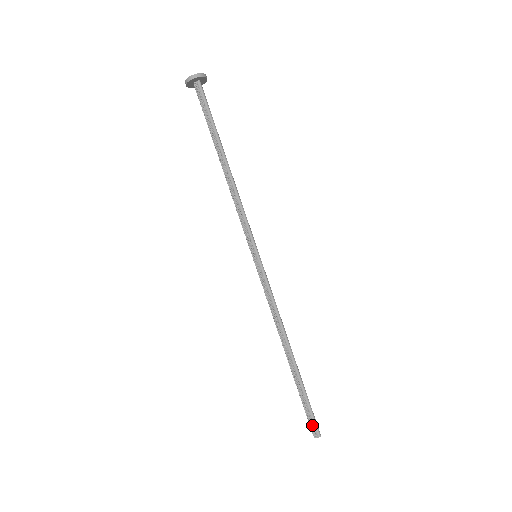
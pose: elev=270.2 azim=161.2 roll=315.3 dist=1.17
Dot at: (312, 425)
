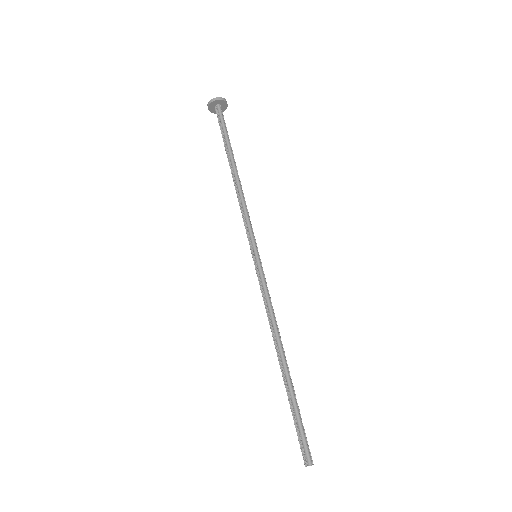
Dot at: (302, 449)
